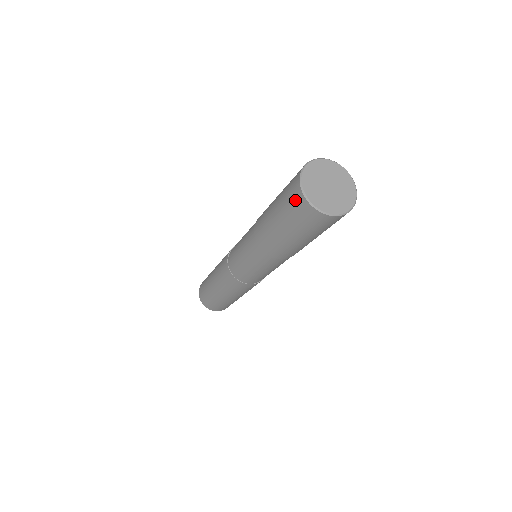
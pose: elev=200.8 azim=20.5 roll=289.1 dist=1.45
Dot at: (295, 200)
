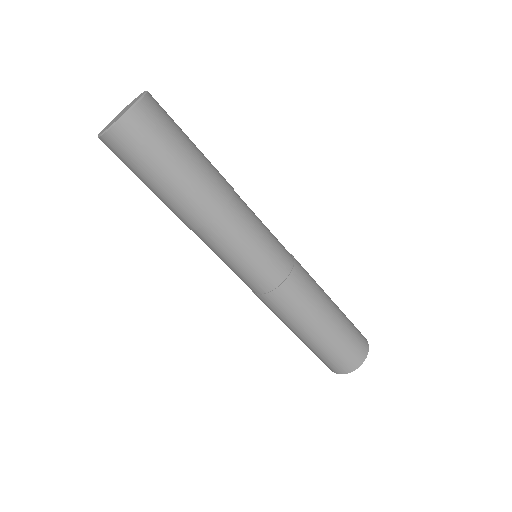
Dot at: (115, 149)
